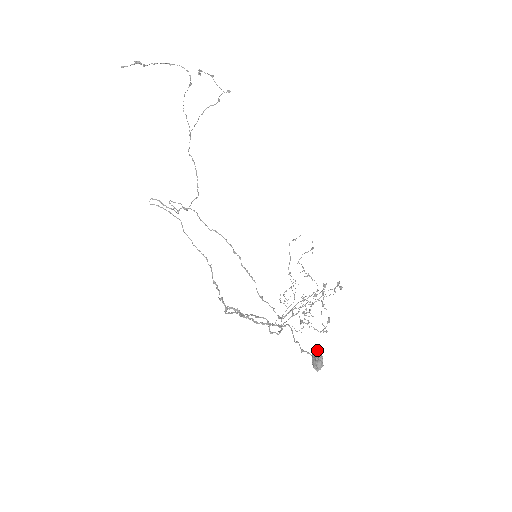
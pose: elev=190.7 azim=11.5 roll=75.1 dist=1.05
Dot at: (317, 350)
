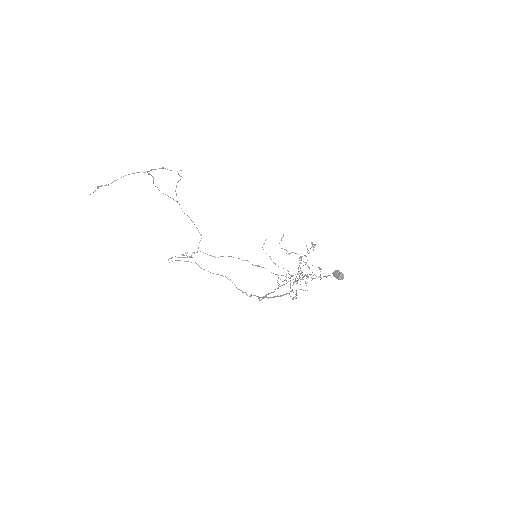
Dot at: (334, 271)
